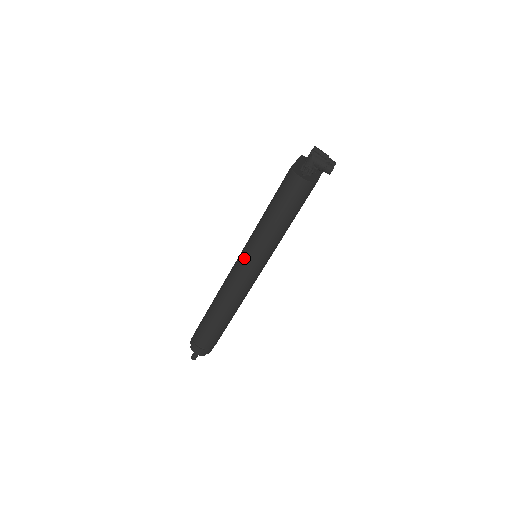
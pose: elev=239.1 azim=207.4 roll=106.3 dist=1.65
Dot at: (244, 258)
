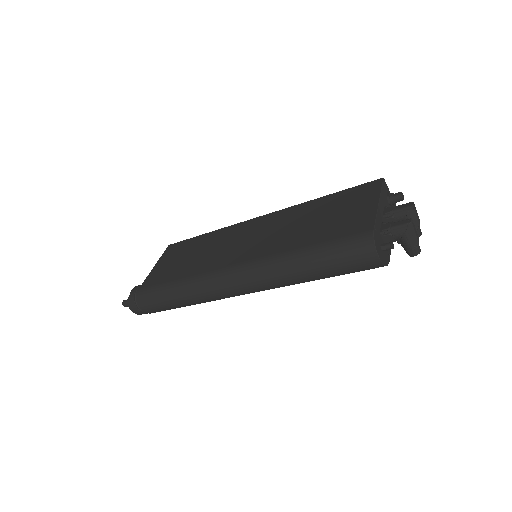
Dot at: (246, 277)
